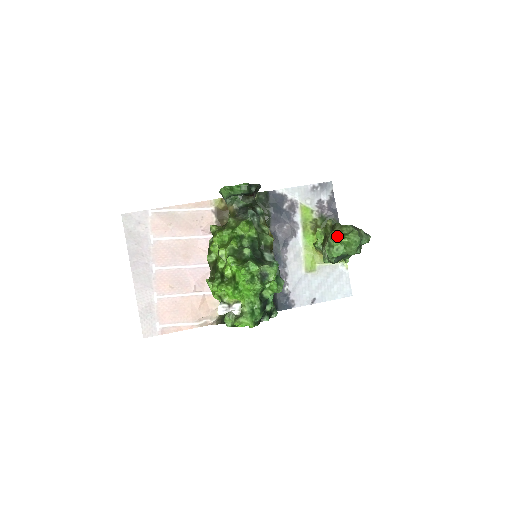
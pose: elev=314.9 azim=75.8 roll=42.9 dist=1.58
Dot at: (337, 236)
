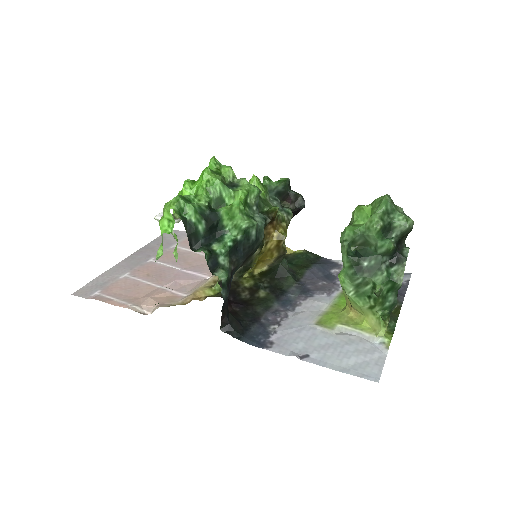
Dot at: (360, 206)
